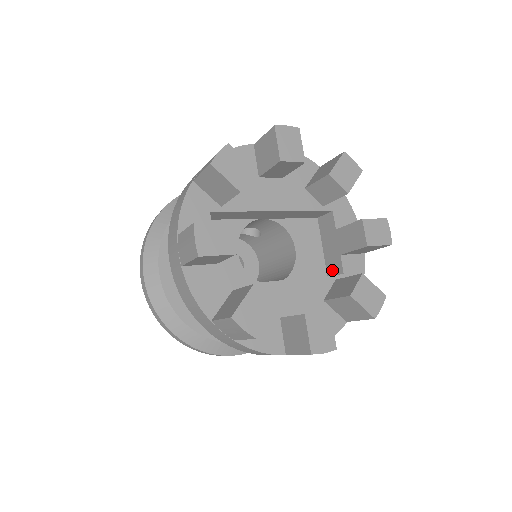
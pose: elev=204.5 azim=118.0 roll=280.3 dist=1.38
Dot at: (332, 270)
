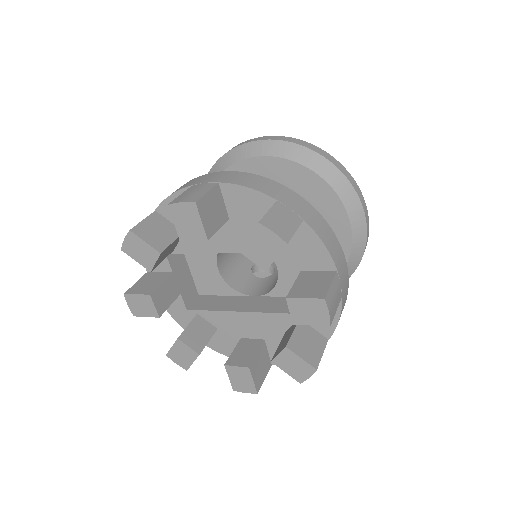
Dot at: occluded
